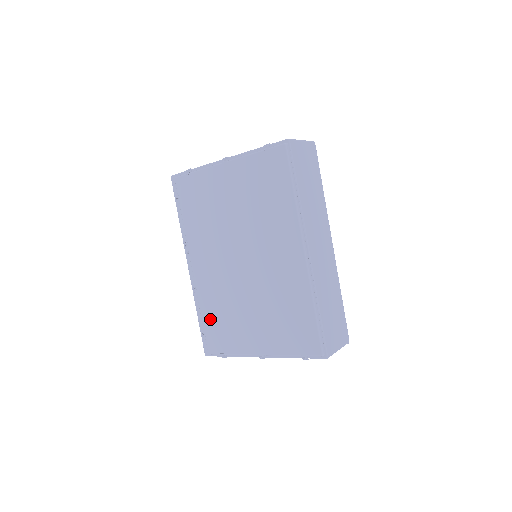
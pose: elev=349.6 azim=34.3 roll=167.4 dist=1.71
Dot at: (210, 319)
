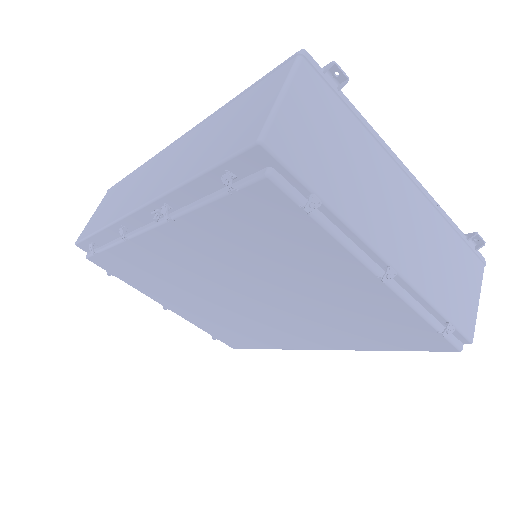
Dot at: (123, 260)
